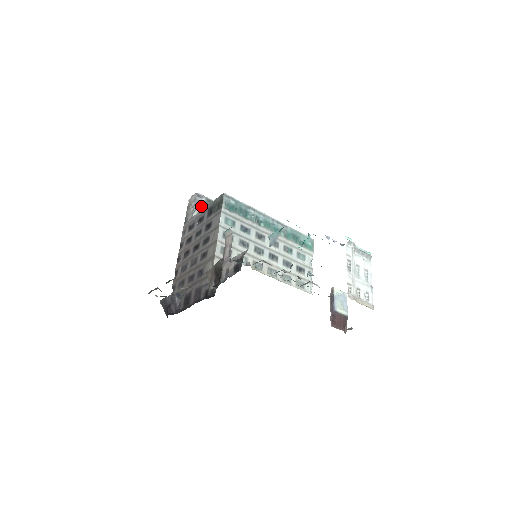
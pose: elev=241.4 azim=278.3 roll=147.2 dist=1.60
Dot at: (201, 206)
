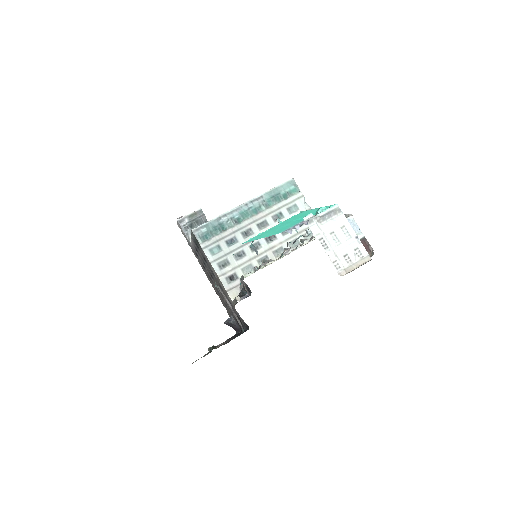
Dot at: (189, 228)
